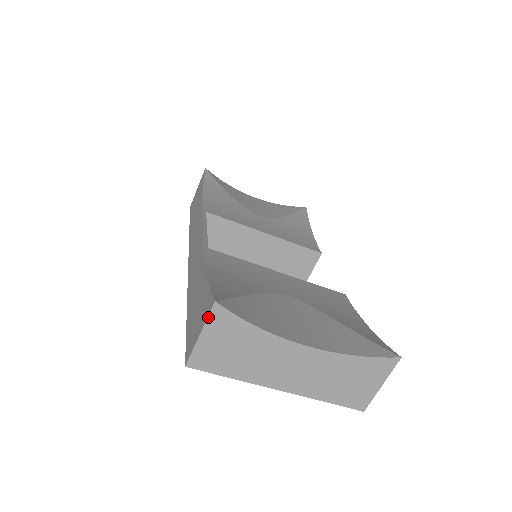
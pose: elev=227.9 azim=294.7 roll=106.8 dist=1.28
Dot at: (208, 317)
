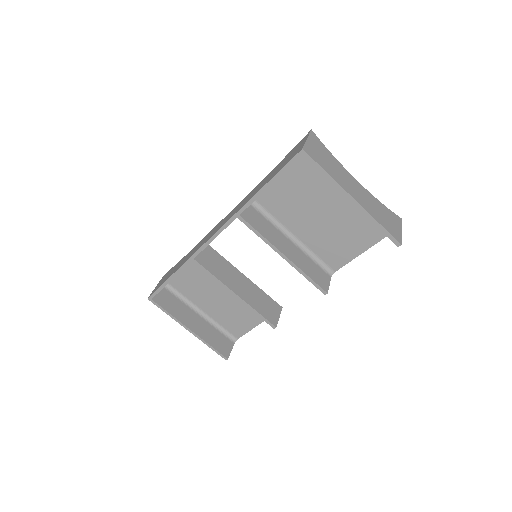
Dot at: (309, 134)
